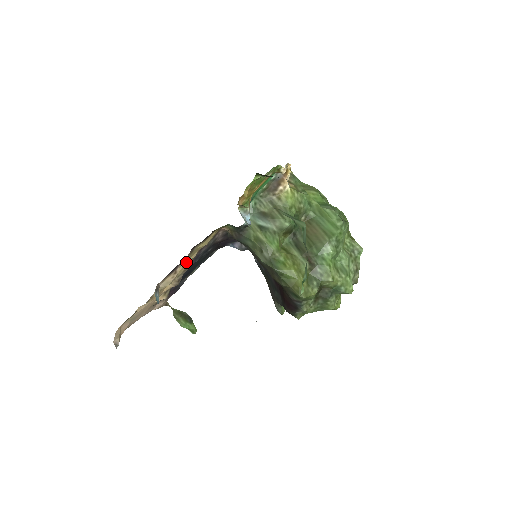
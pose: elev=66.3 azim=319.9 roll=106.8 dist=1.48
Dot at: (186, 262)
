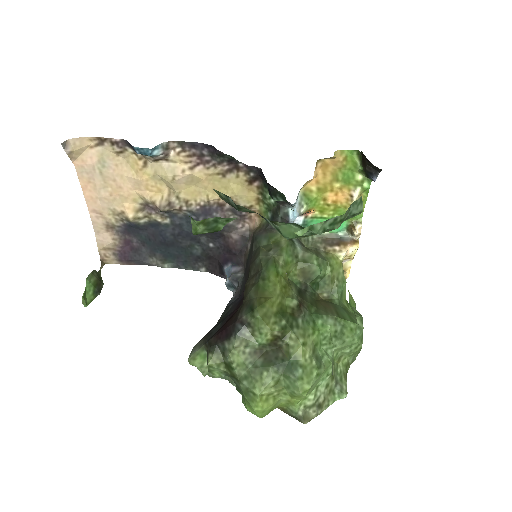
Dot at: (202, 190)
